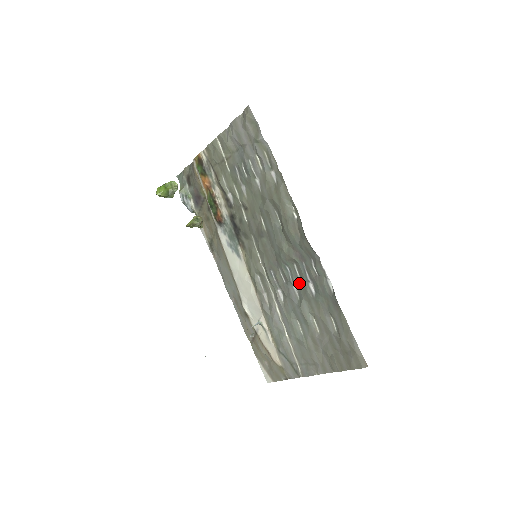
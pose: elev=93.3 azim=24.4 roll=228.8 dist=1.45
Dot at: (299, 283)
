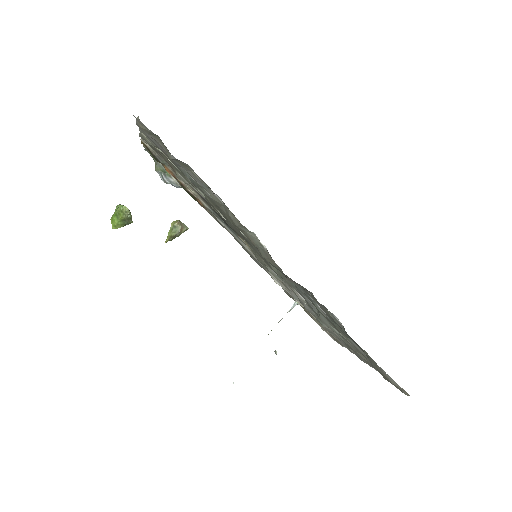
Dot at: (308, 298)
